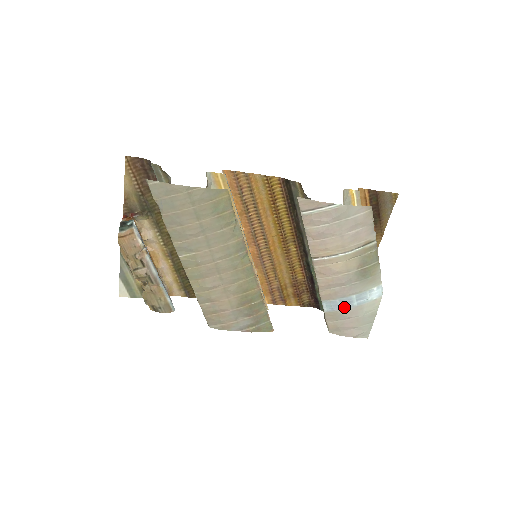
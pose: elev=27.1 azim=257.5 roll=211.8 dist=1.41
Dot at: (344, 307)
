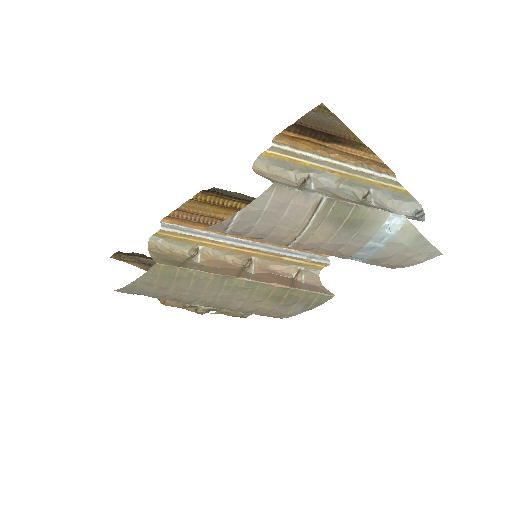
Dot at: (374, 253)
